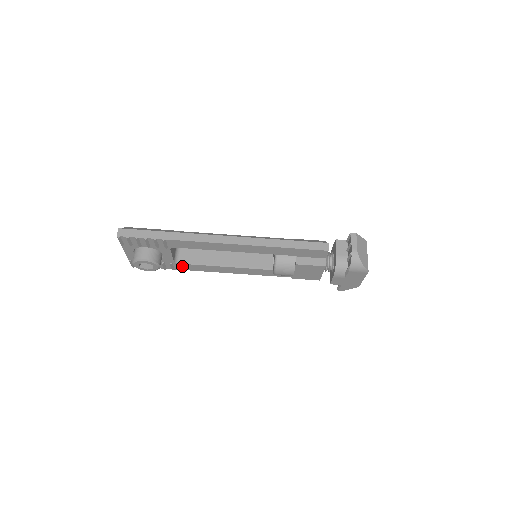
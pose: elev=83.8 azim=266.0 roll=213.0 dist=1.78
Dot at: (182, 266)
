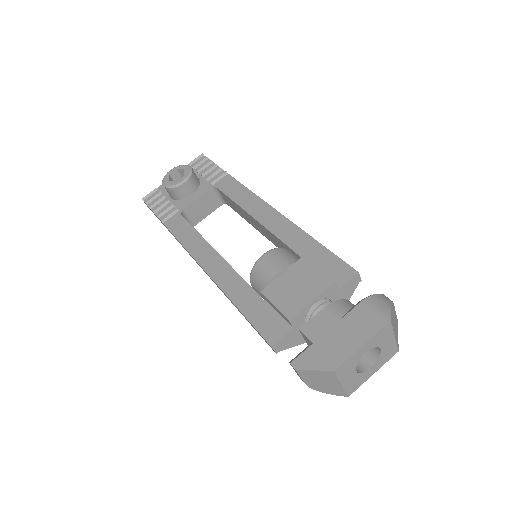
Dot at: (177, 222)
